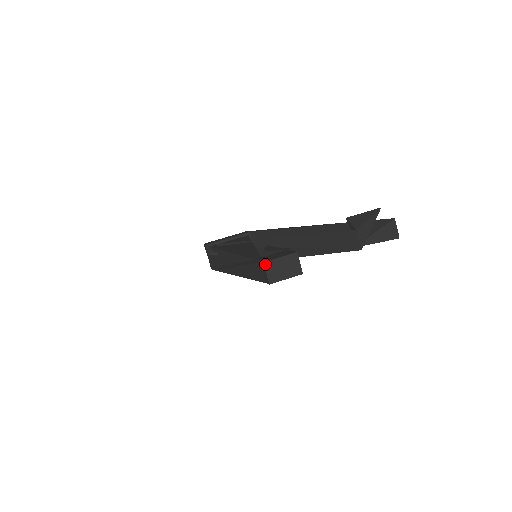
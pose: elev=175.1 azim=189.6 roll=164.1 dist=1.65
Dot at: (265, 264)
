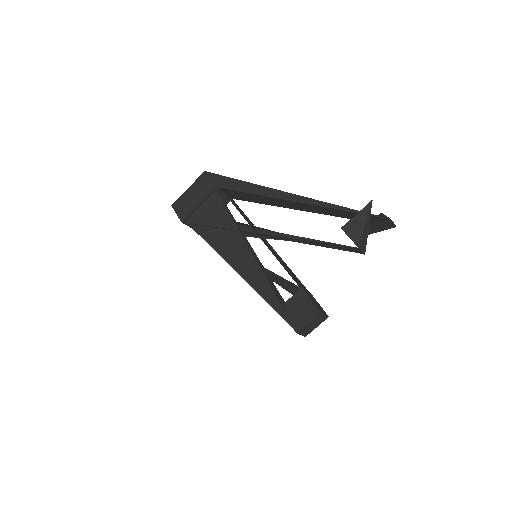
Dot at: (298, 333)
